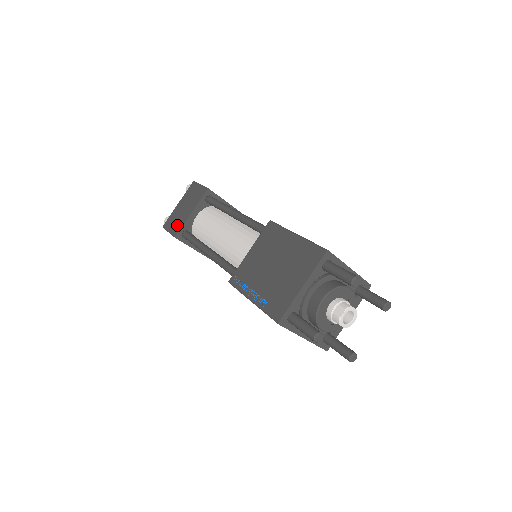
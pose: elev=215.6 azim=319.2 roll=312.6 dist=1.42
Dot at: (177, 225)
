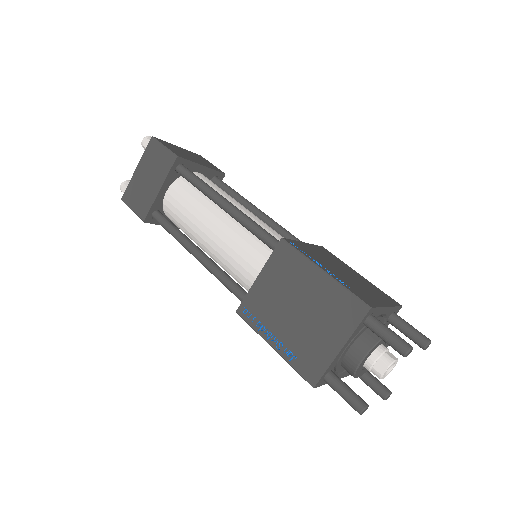
Dot at: (143, 204)
